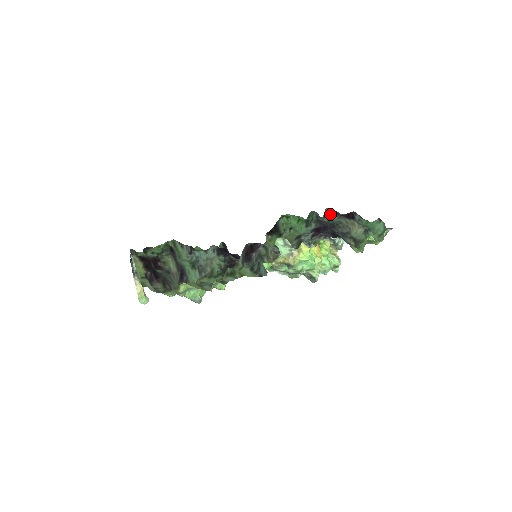
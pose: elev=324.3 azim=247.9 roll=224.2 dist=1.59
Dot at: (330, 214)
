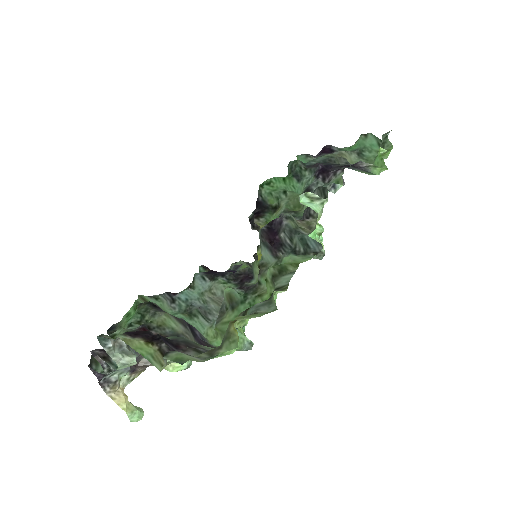
Dot at: (306, 159)
